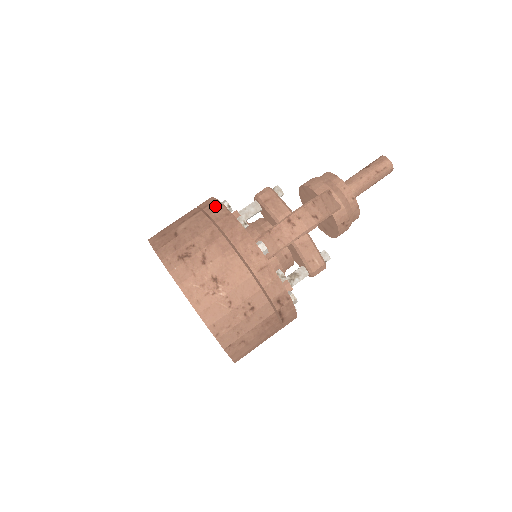
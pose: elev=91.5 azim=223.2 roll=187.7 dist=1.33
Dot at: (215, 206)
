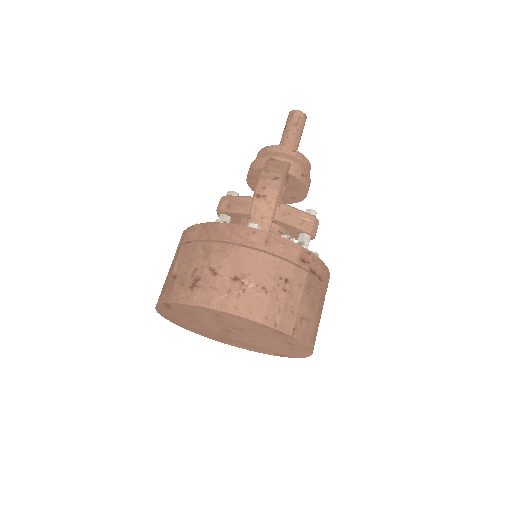
Dot at: (189, 232)
